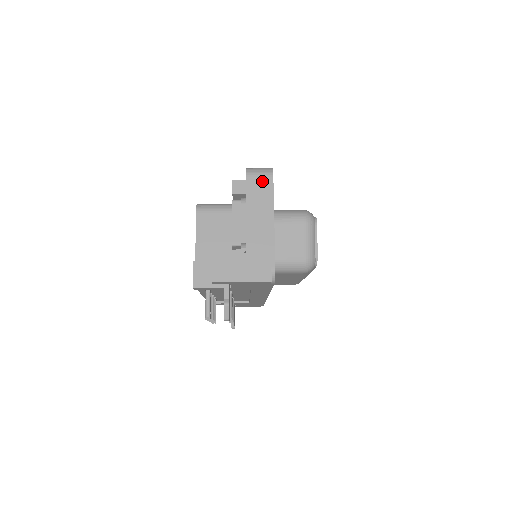
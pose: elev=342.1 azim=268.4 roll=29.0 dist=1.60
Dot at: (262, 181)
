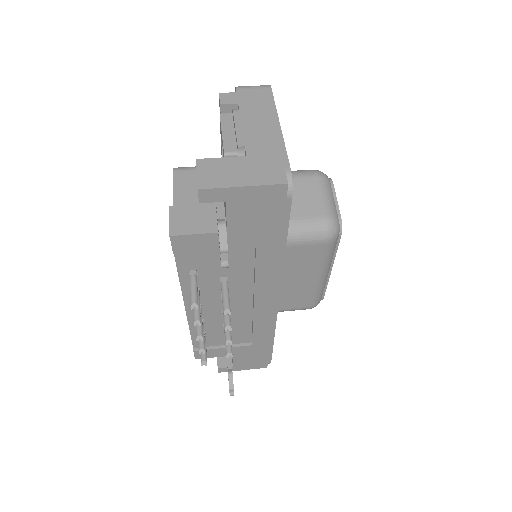
Dot at: (257, 92)
